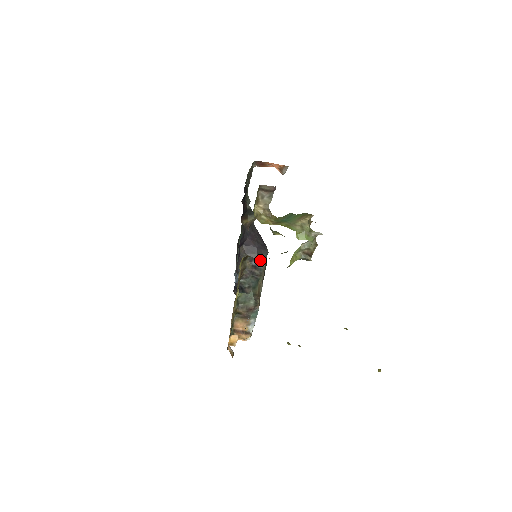
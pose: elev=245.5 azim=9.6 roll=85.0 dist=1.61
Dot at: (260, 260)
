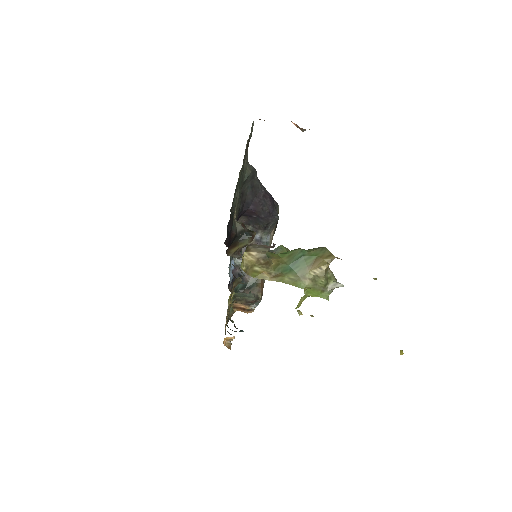
Dot at: (266, 230)
